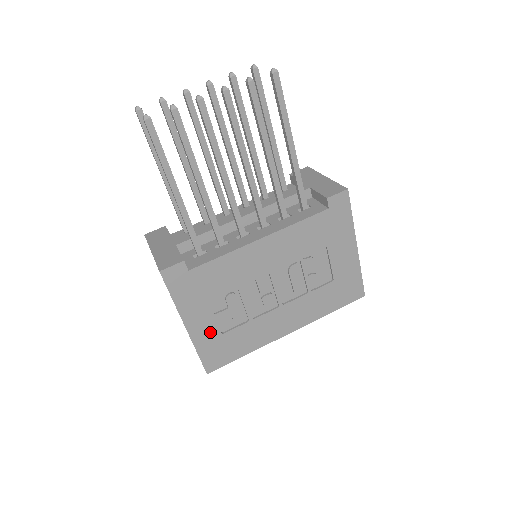
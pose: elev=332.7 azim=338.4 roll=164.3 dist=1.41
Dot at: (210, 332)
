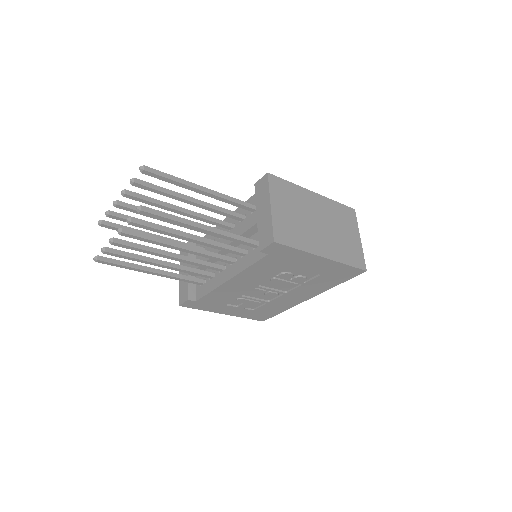
Dot at: (243, 312)
